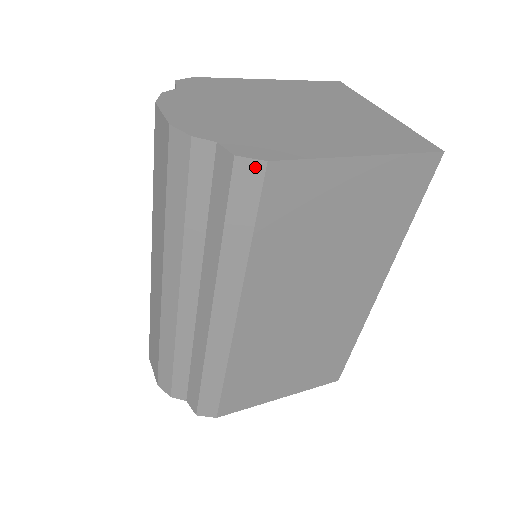
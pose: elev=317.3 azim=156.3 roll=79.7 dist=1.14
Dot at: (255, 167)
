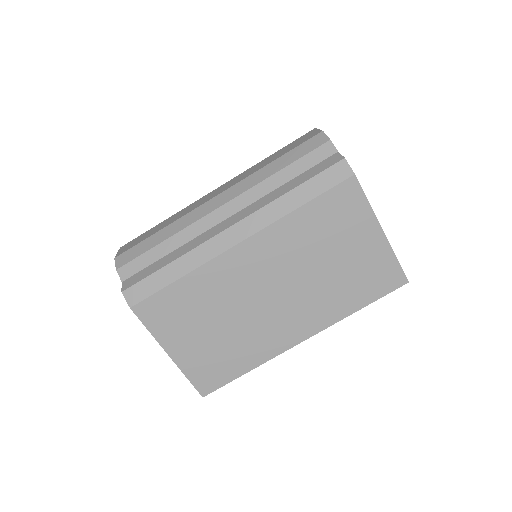
Dot at: (347, 171)
